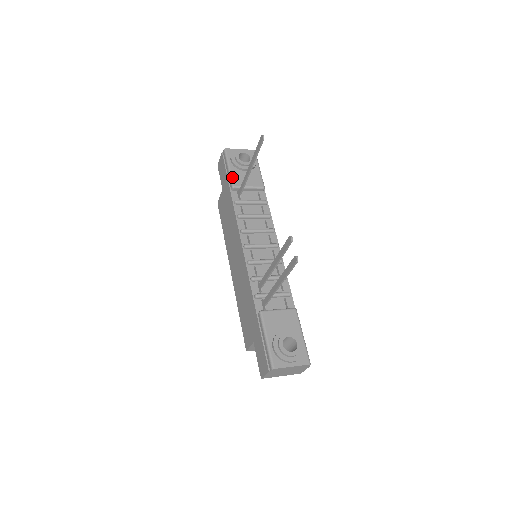
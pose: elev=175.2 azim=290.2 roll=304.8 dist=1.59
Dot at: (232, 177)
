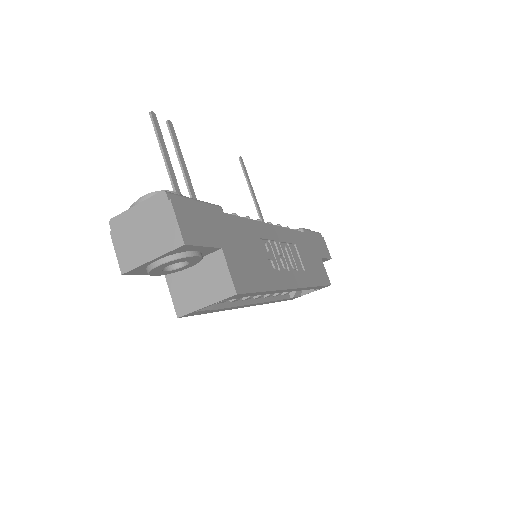
Dot at: occluded
